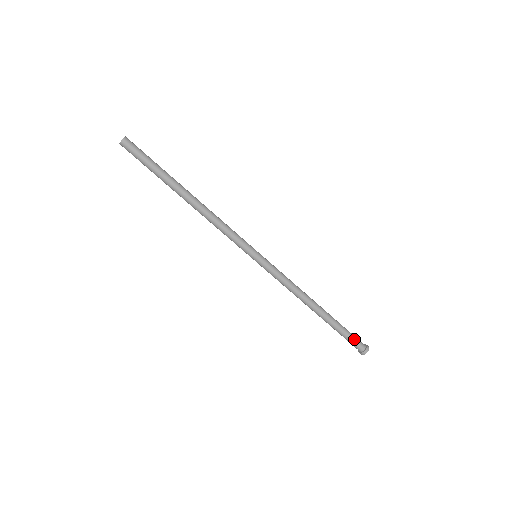
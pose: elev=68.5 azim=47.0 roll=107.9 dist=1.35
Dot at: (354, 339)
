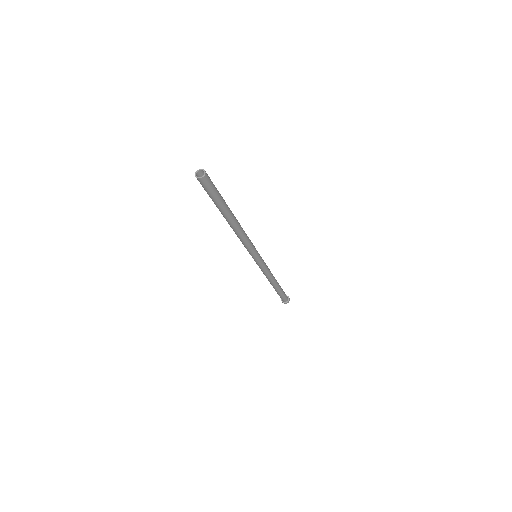
Dot at: (283, 298)
